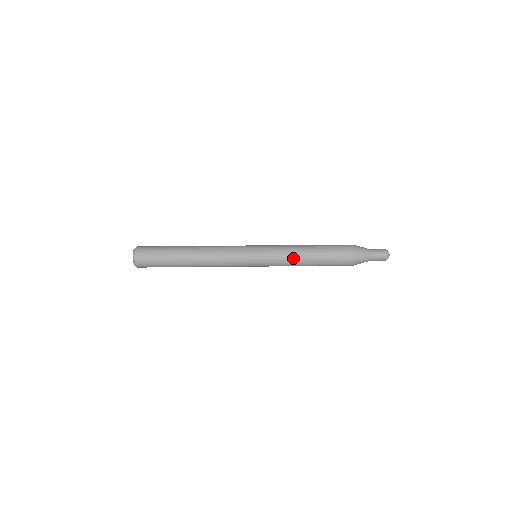
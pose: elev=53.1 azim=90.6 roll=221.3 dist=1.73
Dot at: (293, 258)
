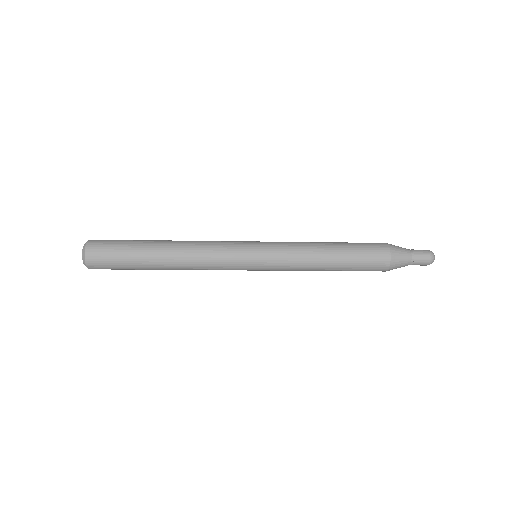
Dot at: (307, 264)
